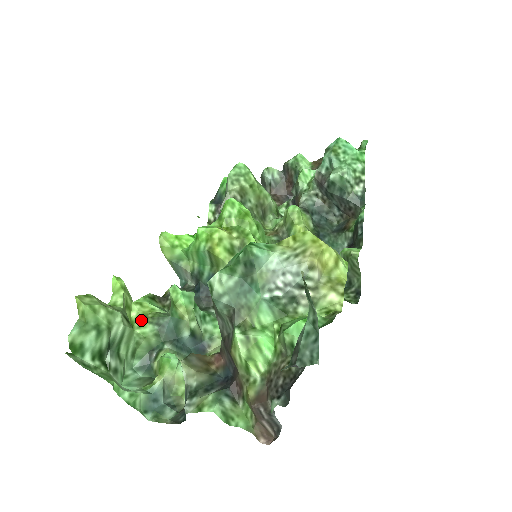
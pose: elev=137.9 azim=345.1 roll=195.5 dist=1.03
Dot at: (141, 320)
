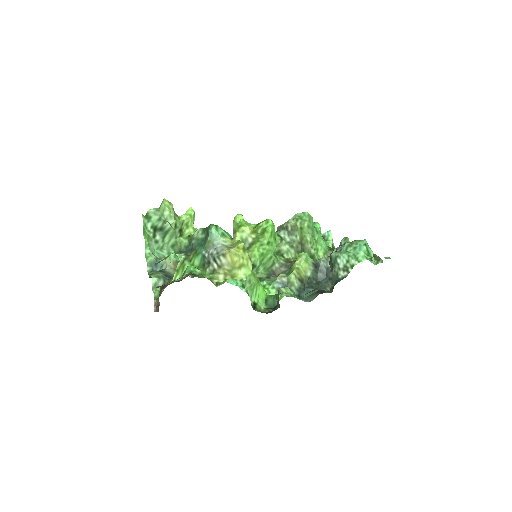
Dot at: (188, 236)
